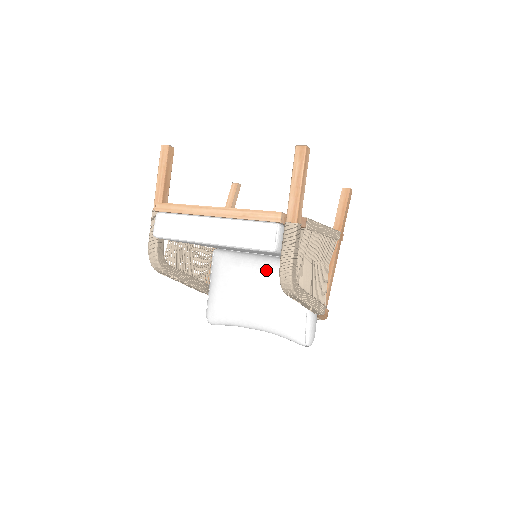
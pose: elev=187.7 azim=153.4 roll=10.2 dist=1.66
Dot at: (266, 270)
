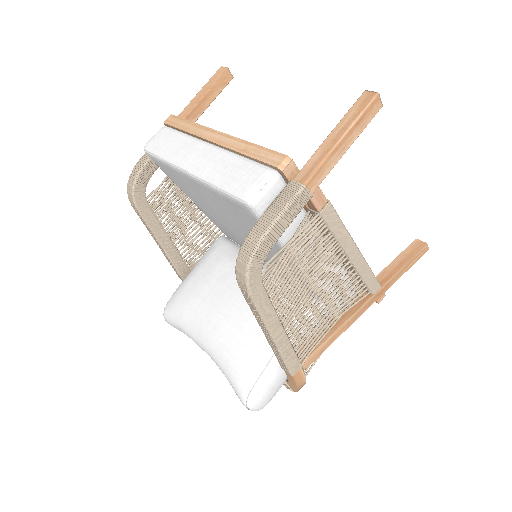
Dot at: occluded
